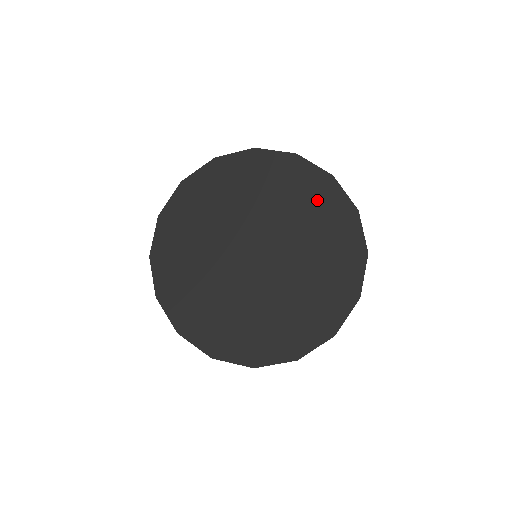
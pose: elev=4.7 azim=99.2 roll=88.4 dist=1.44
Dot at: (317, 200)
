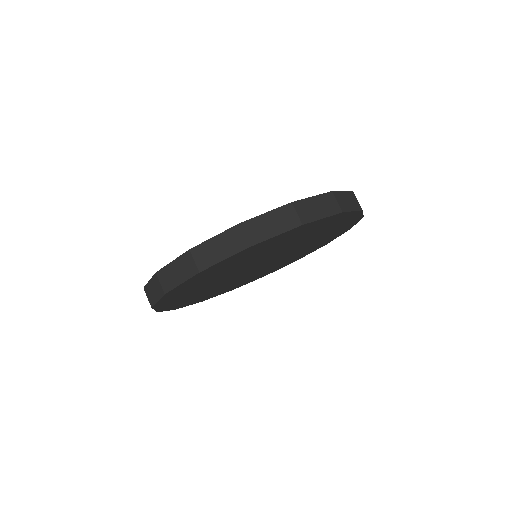
Dot at: occluded
